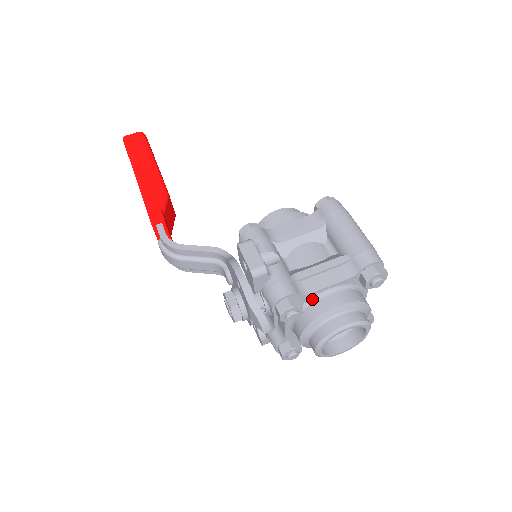
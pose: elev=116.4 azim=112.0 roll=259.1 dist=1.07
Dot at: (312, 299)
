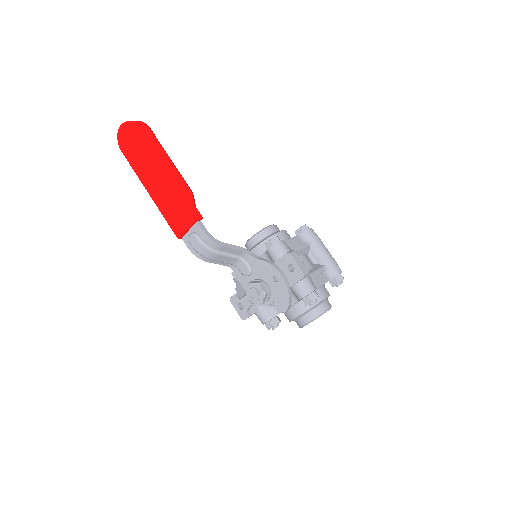
Dot at: occluded
